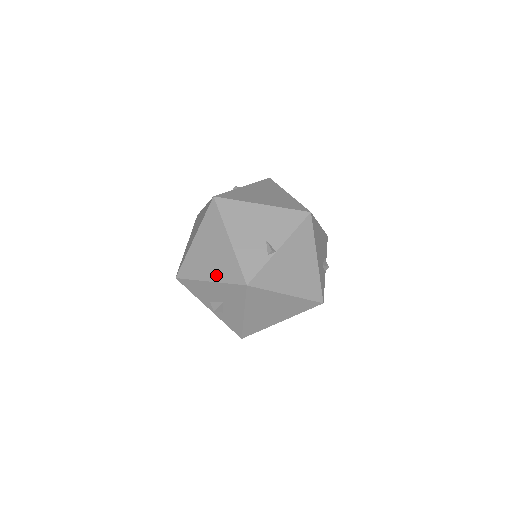
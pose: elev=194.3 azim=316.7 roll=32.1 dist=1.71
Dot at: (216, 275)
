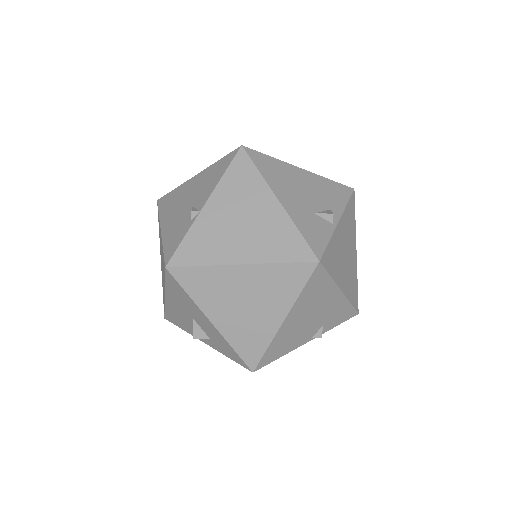
Dot at: occluded
